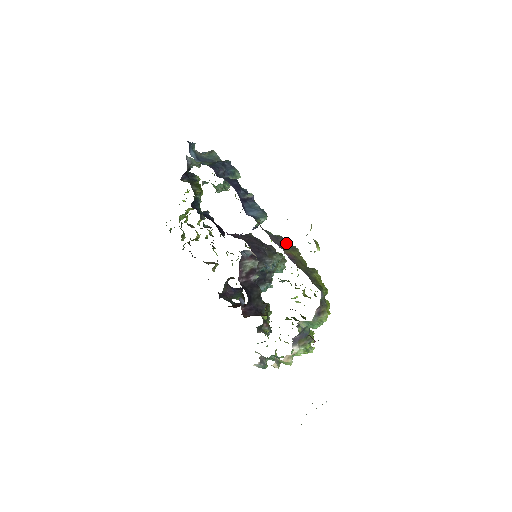
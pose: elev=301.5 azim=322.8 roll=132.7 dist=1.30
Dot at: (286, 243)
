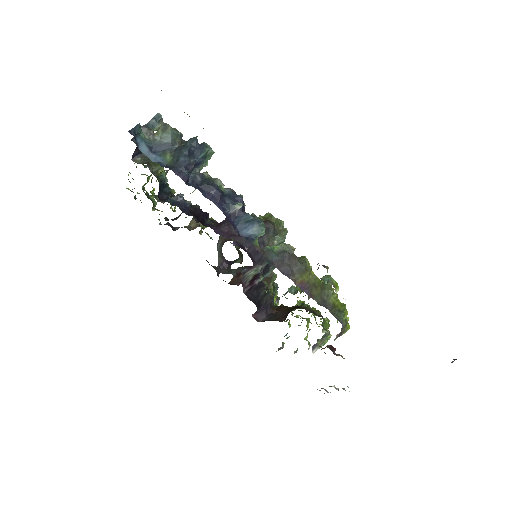
Dot at: (294, 263)
